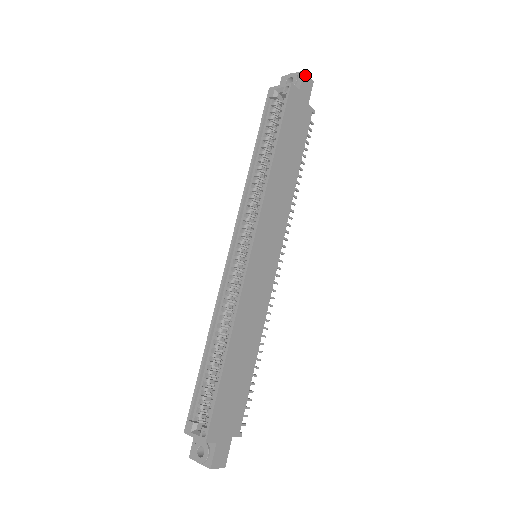
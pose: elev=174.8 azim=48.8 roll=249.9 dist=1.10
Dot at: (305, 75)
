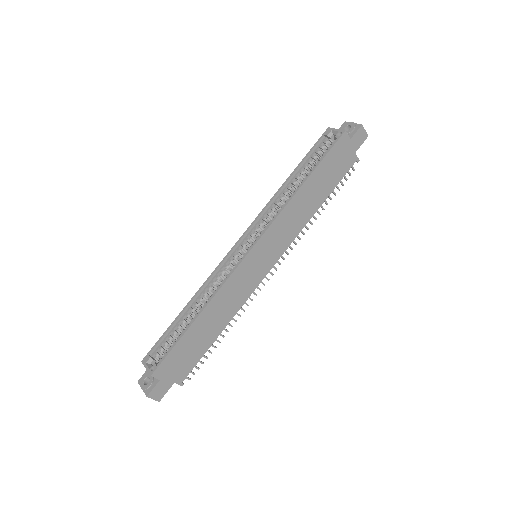
Dot at: (362, 128)
